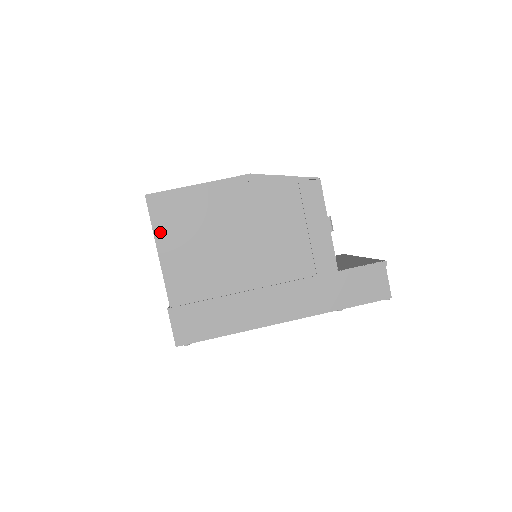
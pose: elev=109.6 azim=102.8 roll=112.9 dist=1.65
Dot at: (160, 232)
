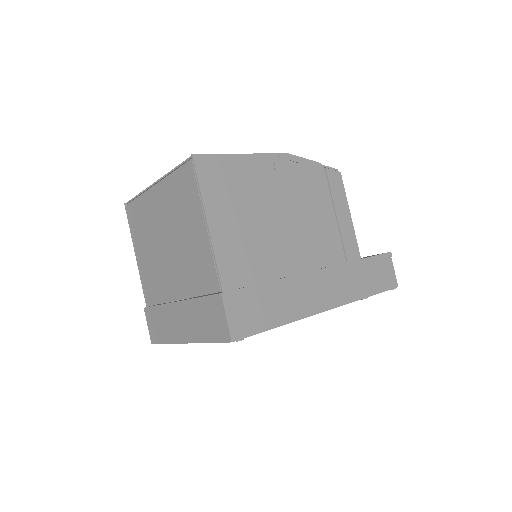
Dot at: (209, 200)
